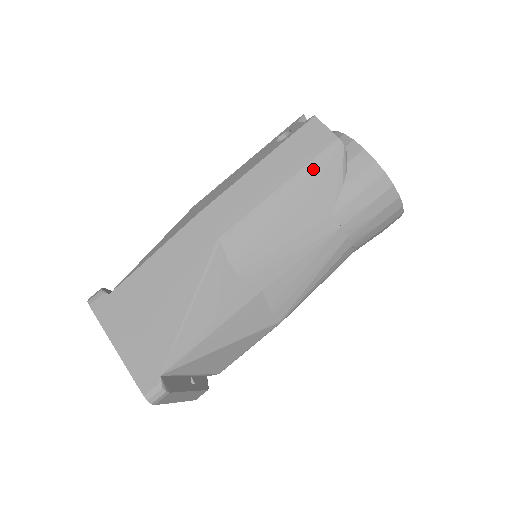
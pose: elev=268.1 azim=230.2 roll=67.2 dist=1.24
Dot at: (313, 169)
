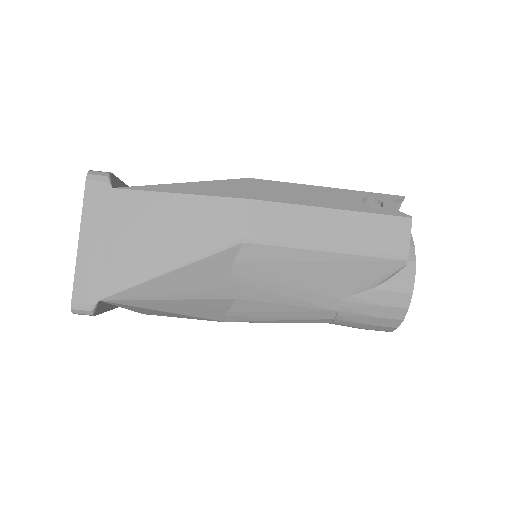
Dot at: (367, 259)
